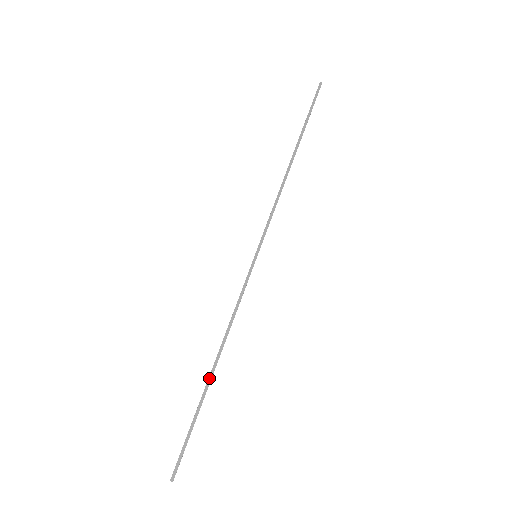
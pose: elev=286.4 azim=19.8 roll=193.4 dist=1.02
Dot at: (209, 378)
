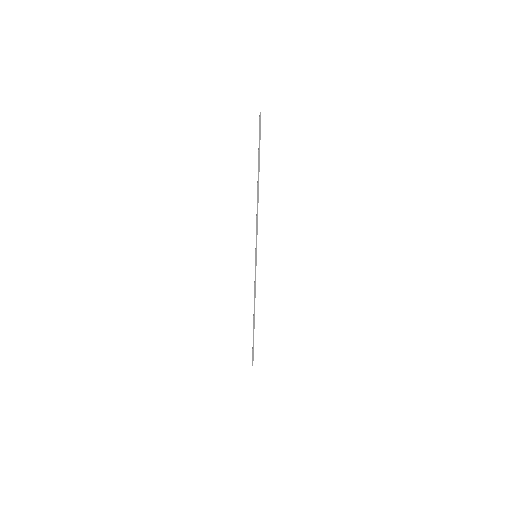
Dot at: (253, 323)
